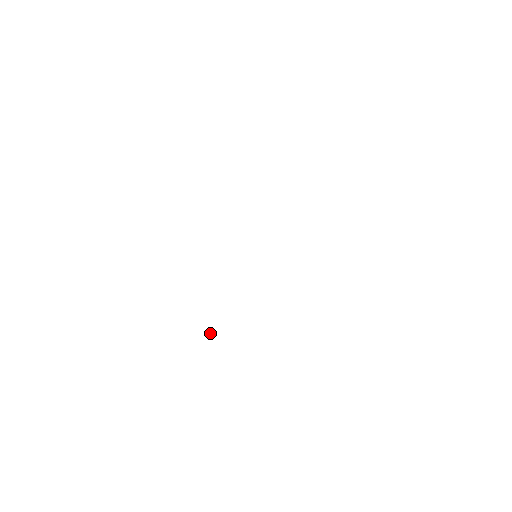
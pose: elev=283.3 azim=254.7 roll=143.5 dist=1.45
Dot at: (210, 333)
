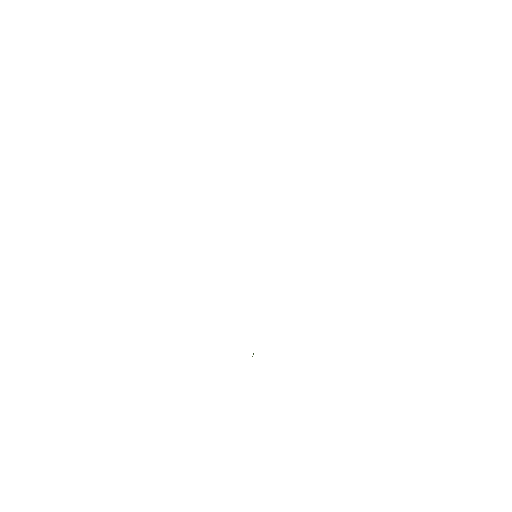
Dot at: (253, 354)
